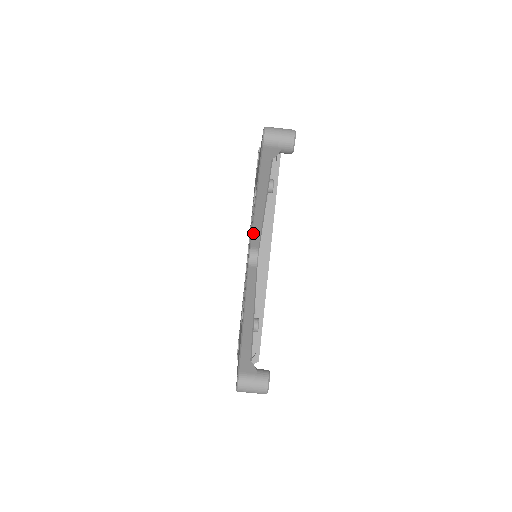
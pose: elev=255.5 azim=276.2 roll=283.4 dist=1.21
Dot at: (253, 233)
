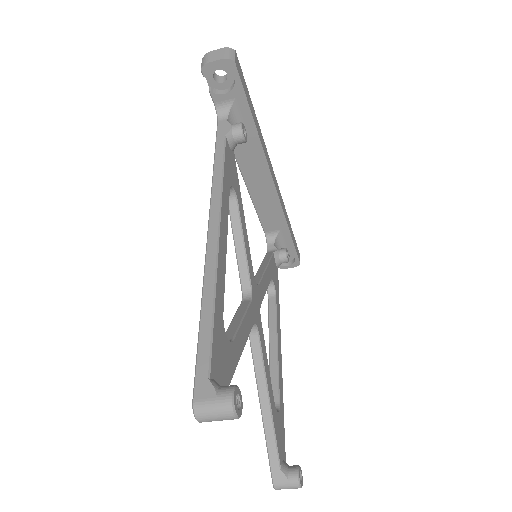
Dot at: occluded
